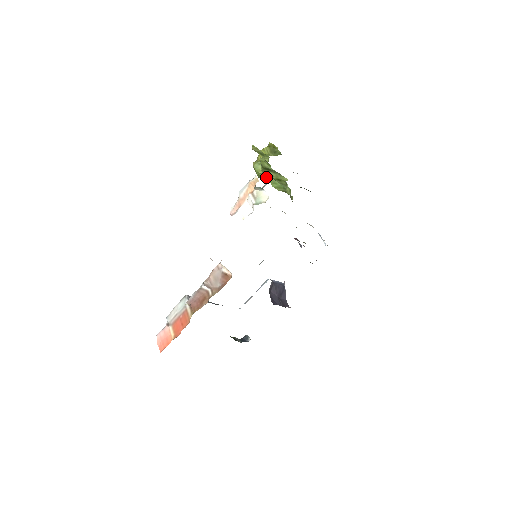
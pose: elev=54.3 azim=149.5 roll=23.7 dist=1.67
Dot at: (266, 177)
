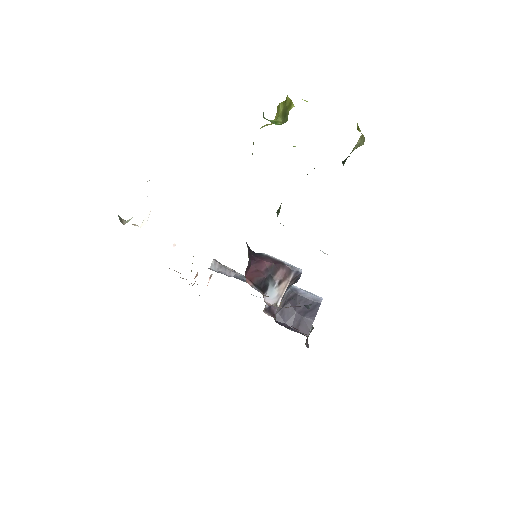
Dot at: occluded
